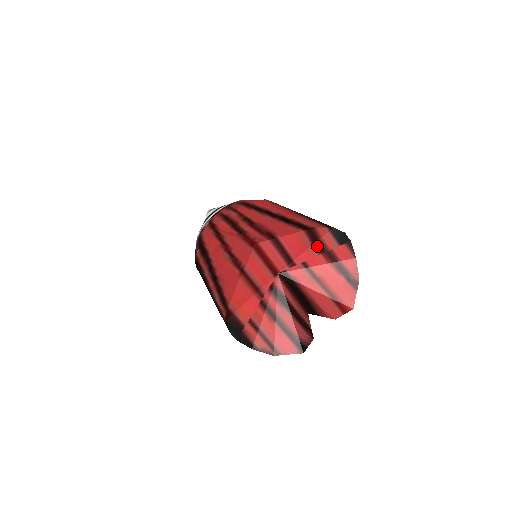
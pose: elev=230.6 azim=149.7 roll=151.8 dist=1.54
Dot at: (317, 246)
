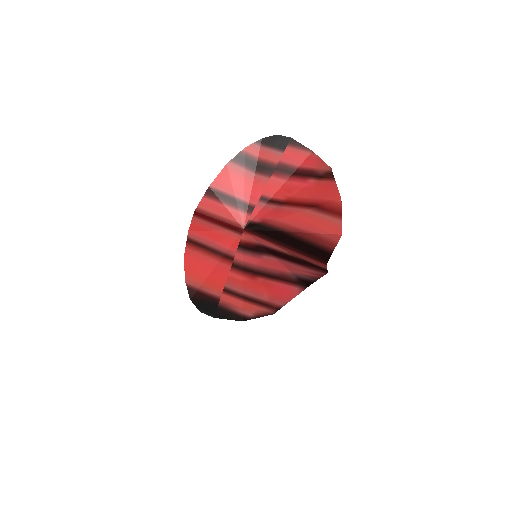
Dot at: (261, 170)
